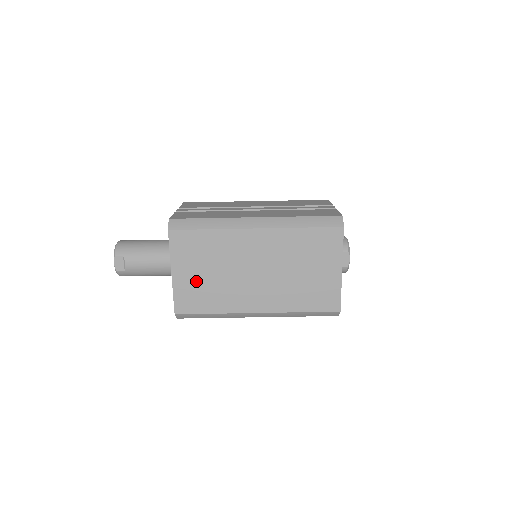
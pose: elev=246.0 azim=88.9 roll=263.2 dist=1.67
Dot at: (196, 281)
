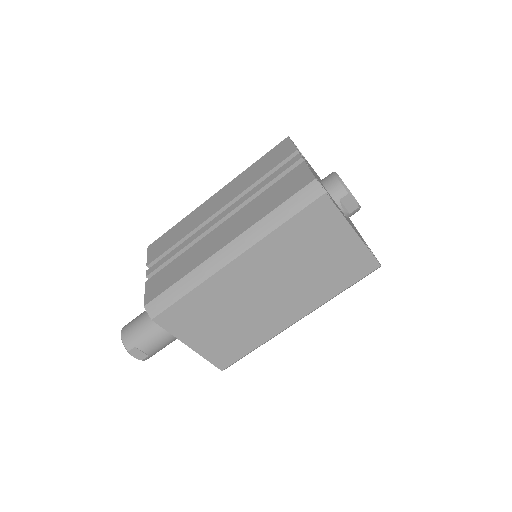
Dot at: (217, 337)
